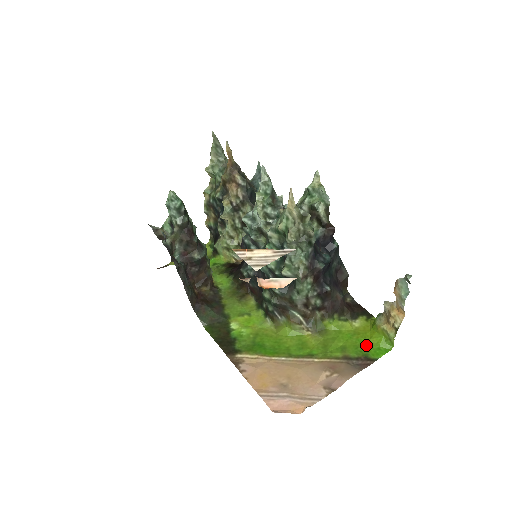
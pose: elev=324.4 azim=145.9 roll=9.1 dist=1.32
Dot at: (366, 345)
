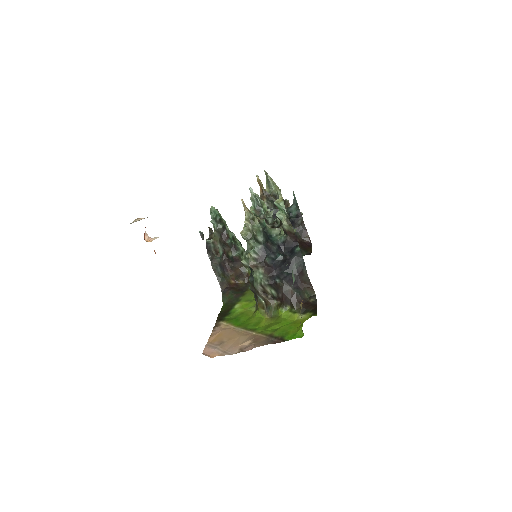
Dot at: (291, 331)
